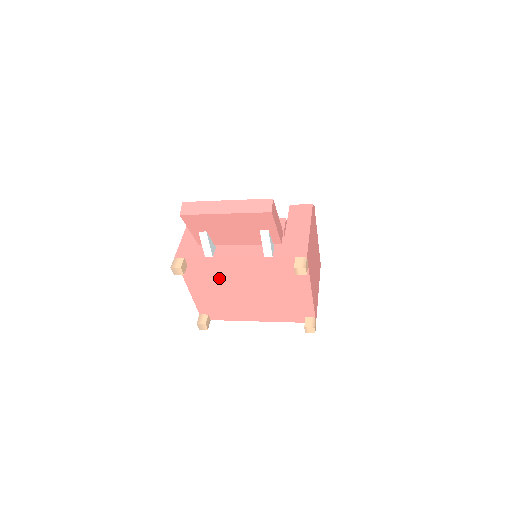
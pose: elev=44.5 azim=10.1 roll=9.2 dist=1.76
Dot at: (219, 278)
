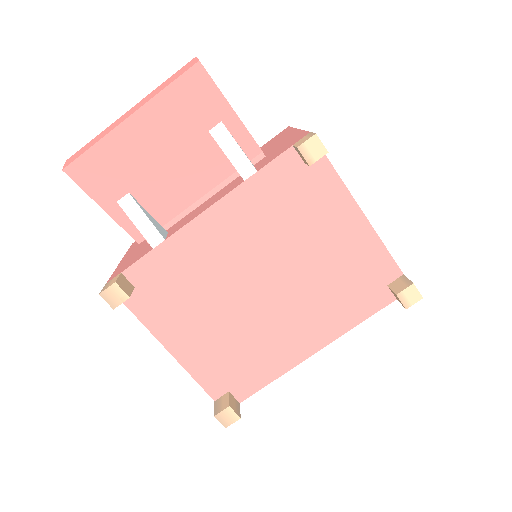
Dot at: (200, 285)
